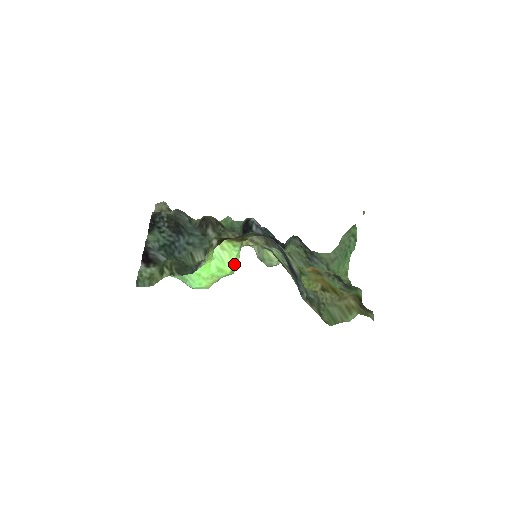
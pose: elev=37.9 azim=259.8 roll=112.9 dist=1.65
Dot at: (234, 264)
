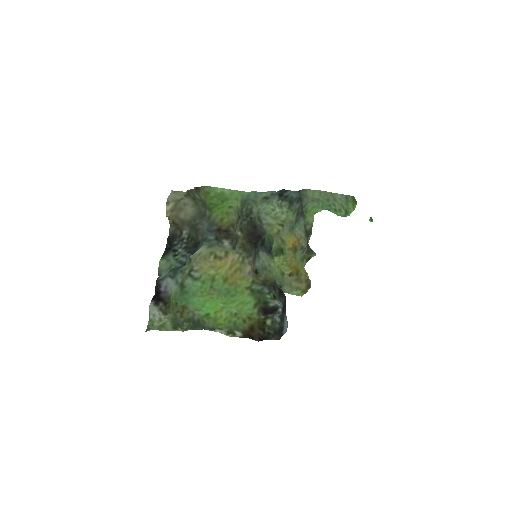
Dot at: (239, 304)
